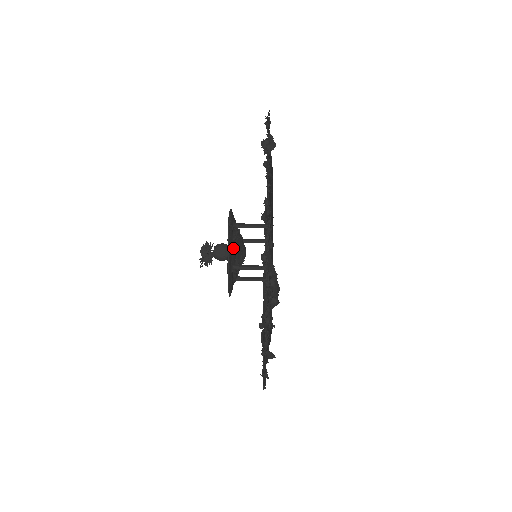
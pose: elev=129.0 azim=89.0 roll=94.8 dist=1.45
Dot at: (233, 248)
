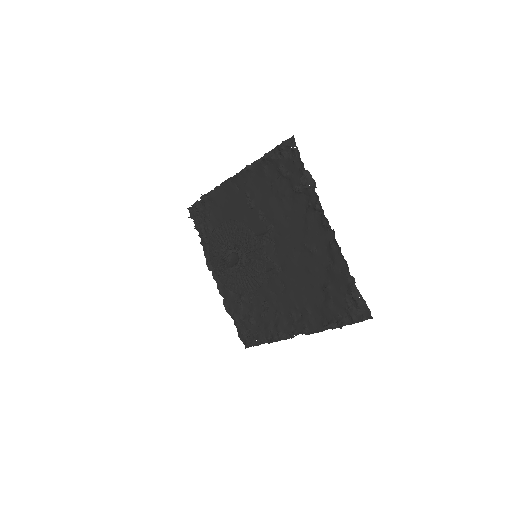
Dot at: (260, 261)
